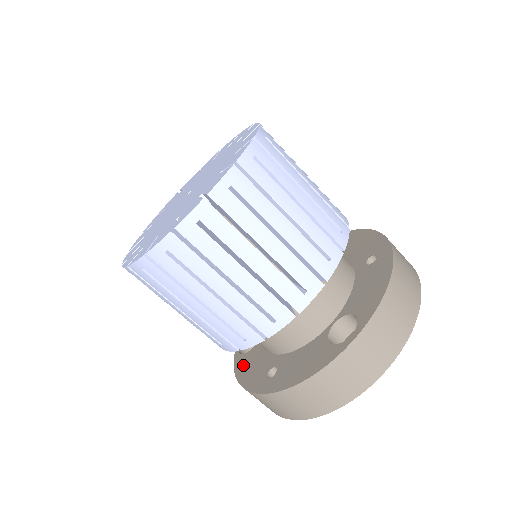
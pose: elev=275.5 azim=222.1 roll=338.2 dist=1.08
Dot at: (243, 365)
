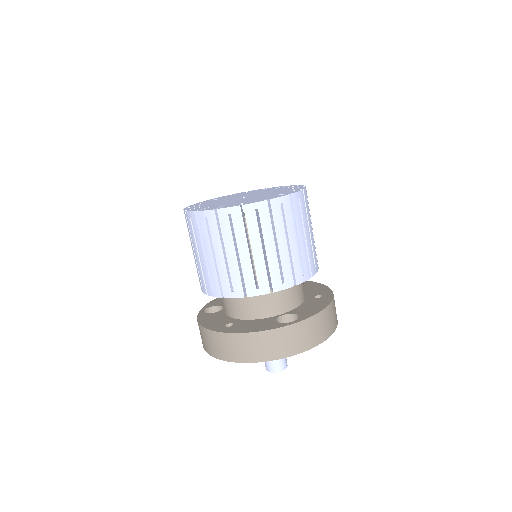
Dot at: (206, 318)
